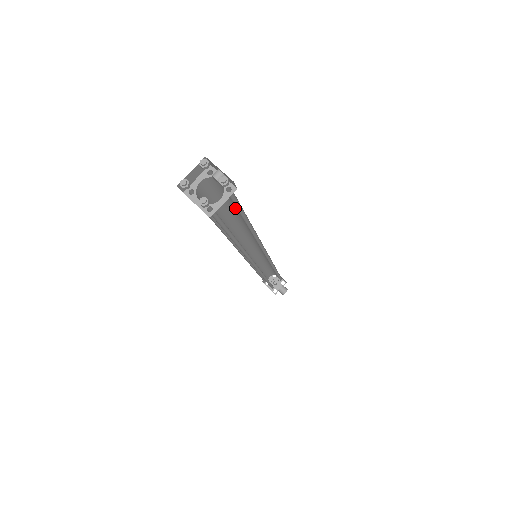
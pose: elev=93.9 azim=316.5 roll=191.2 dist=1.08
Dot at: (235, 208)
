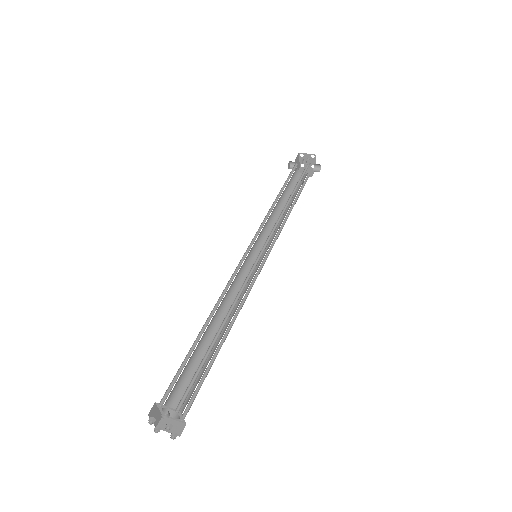
Dot at: occluded
